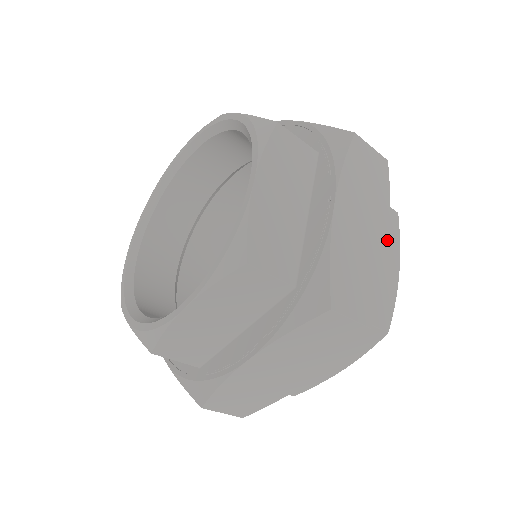
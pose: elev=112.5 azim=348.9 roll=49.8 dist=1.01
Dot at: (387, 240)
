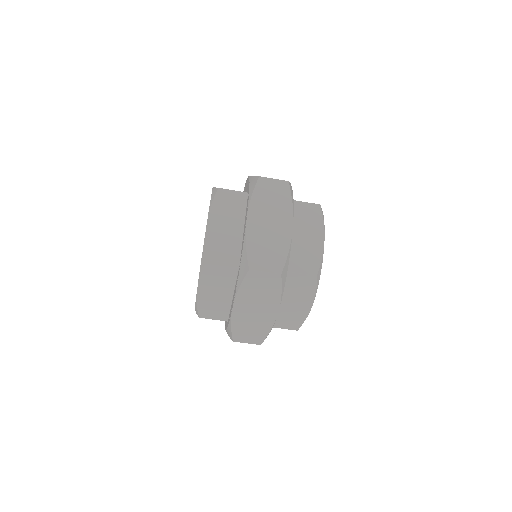
Dot at: (291, 225)
